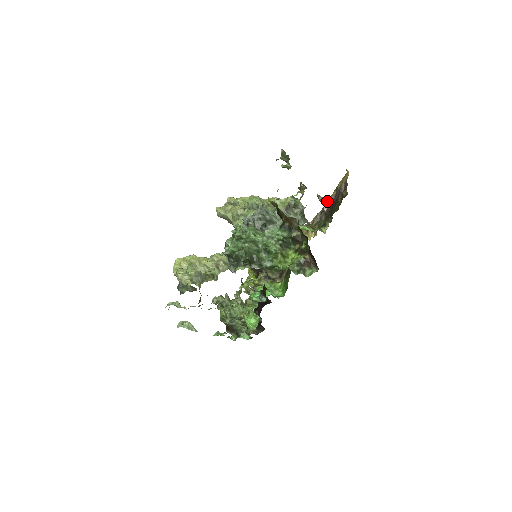
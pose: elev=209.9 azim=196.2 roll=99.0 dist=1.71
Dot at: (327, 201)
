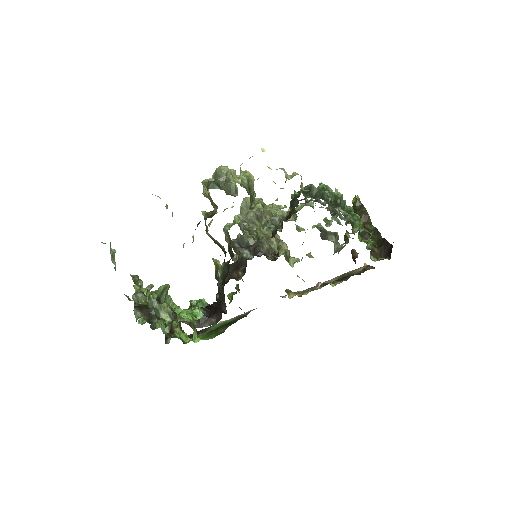
Dot at: occluded
